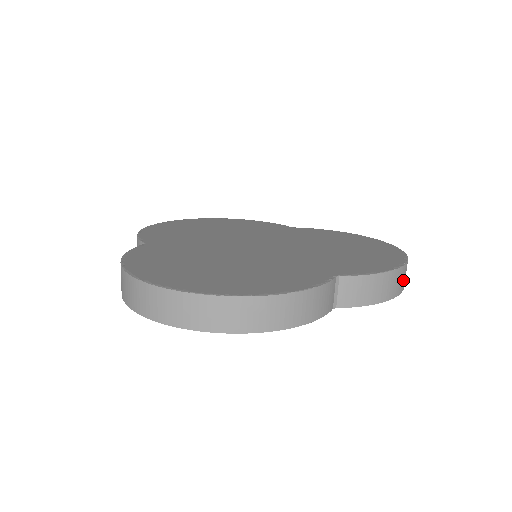
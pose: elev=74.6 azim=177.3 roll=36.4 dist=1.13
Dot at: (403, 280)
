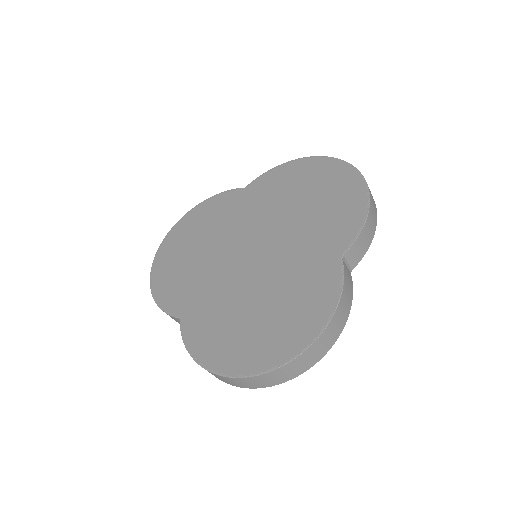
Dot at: (373, 200)
